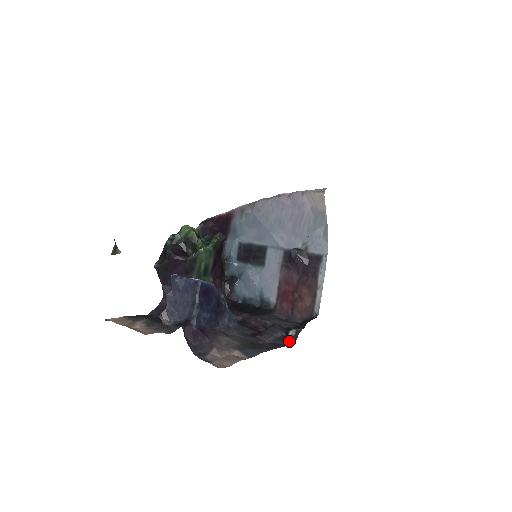
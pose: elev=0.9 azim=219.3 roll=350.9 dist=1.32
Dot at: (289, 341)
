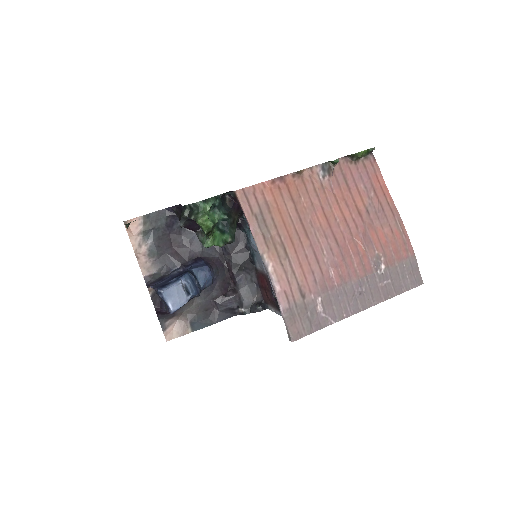
Dot at: (235, 313)
